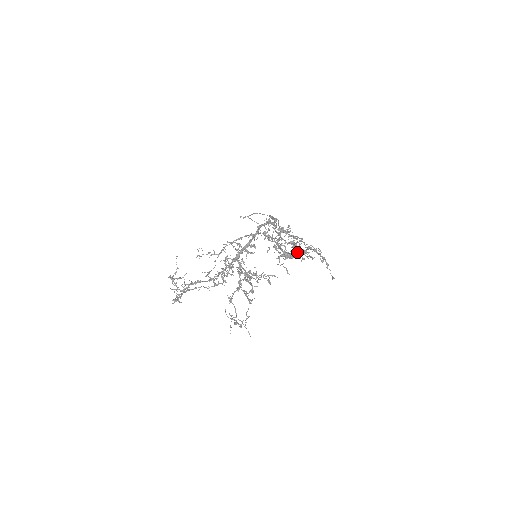
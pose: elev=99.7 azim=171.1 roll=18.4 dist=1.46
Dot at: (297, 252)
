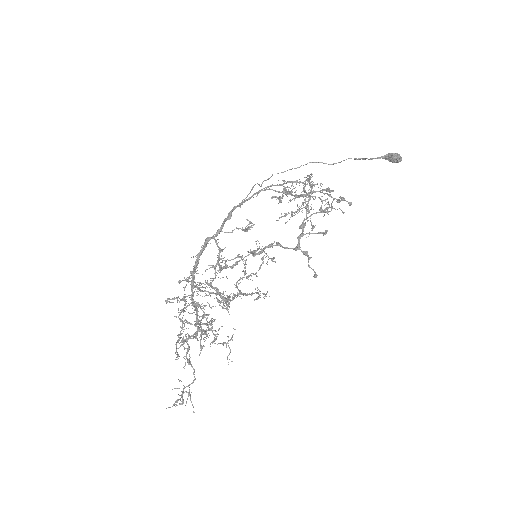
Dot at: occluded
